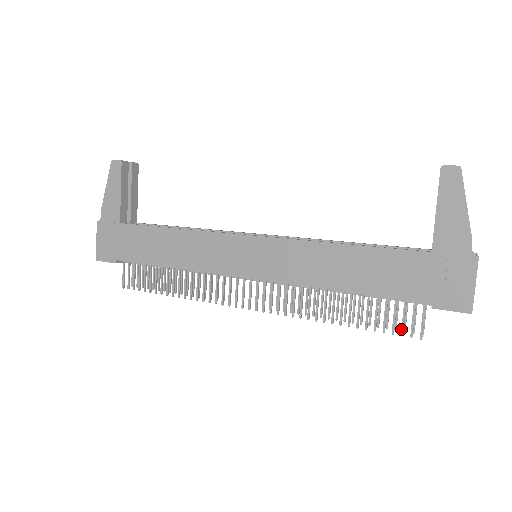
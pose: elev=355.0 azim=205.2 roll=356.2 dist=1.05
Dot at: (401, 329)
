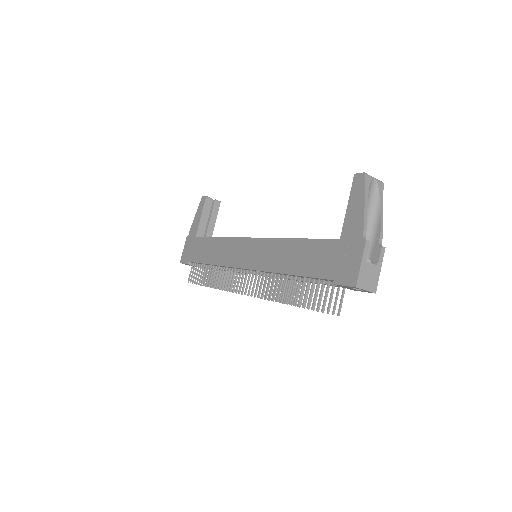
Dot at: (317, 305)
